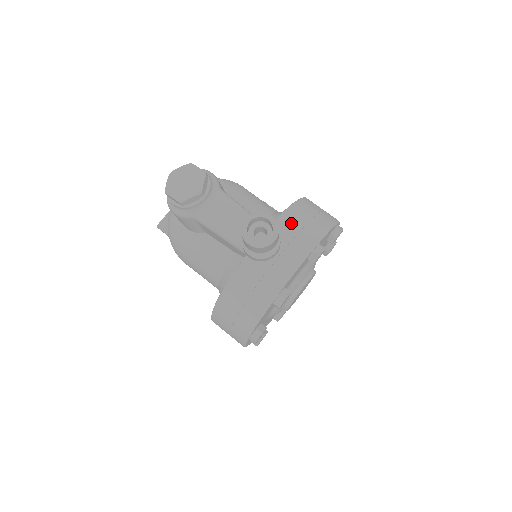
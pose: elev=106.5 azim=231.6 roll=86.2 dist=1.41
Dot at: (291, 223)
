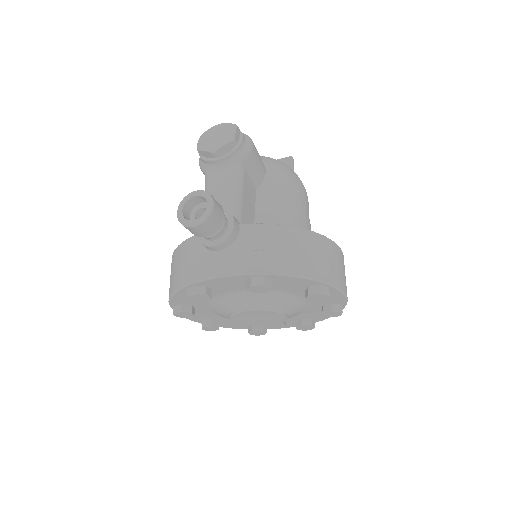
Dot at: (260, 237)
